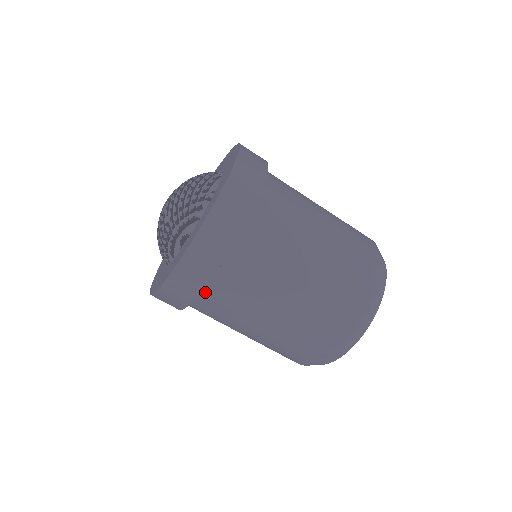
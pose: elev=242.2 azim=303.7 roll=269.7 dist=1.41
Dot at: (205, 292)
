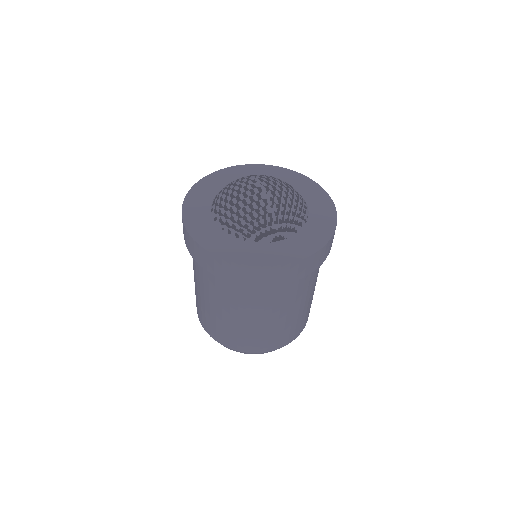
Dot at: occluded
